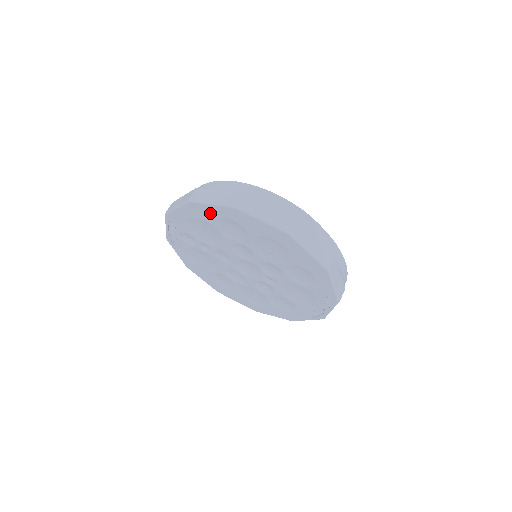
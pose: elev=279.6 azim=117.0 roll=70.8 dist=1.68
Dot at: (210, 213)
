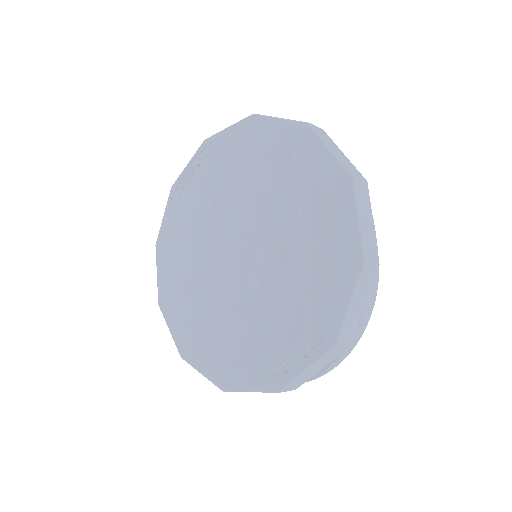
Dot at: (266, 134)
